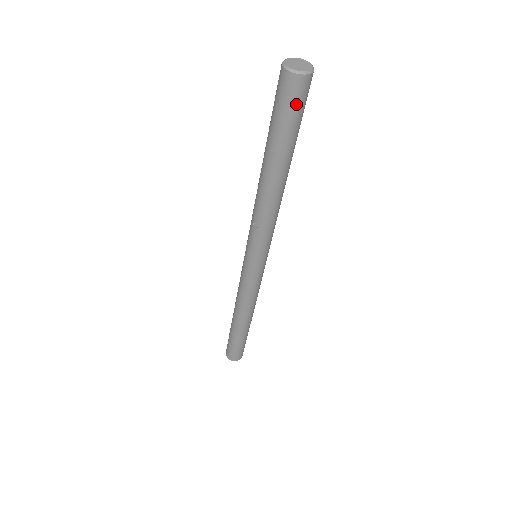
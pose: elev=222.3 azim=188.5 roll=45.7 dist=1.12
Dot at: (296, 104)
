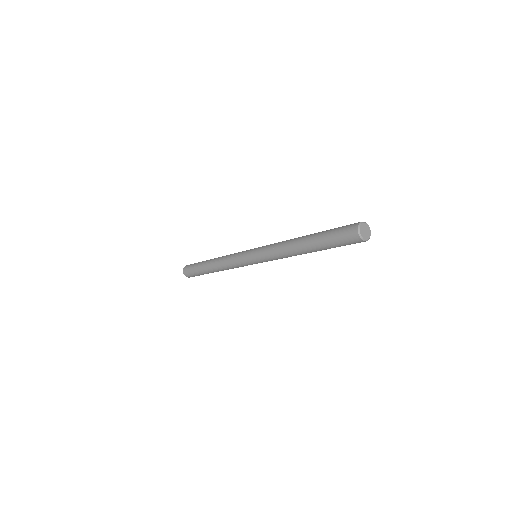
Dot at: (345, 241)
